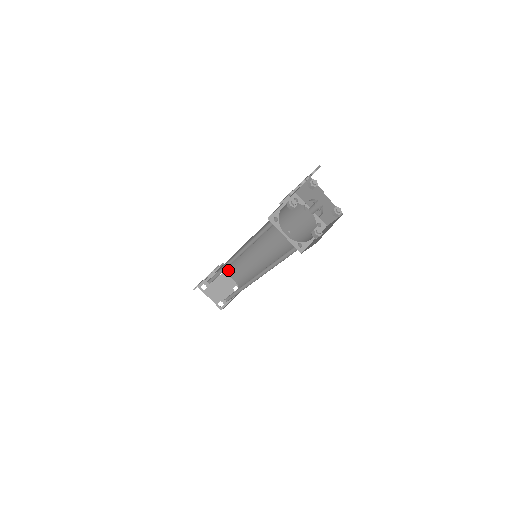
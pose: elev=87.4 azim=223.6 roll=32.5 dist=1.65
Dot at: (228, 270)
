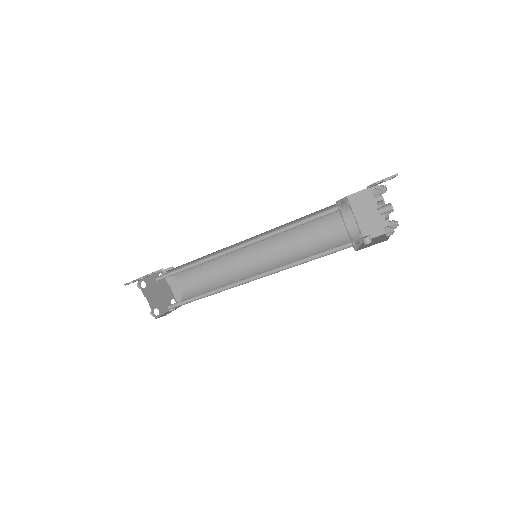
Dot at: (178, 275)
